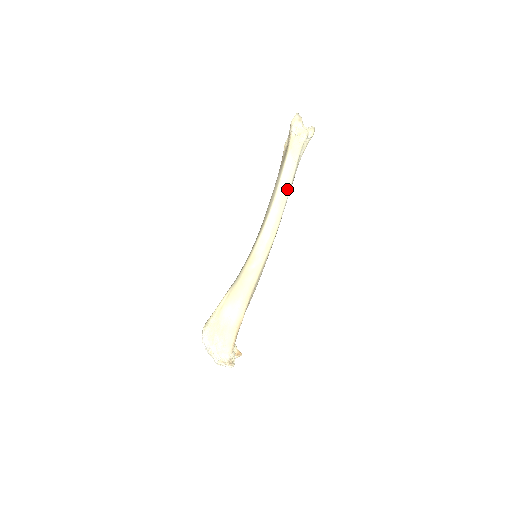
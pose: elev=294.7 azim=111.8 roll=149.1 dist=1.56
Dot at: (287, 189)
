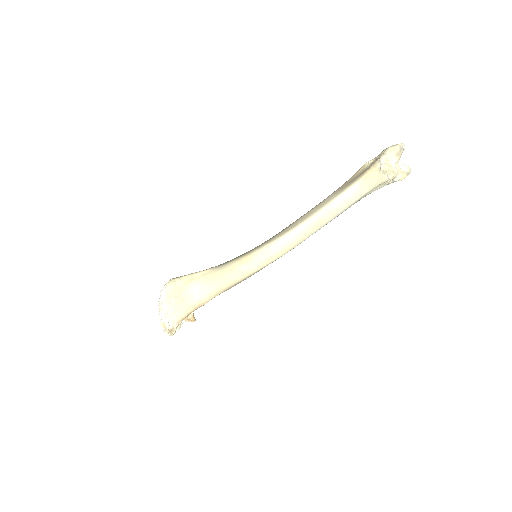
Dot at: (330, 217)
